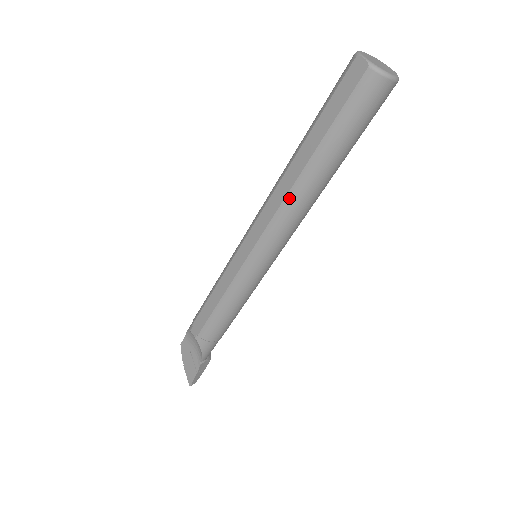
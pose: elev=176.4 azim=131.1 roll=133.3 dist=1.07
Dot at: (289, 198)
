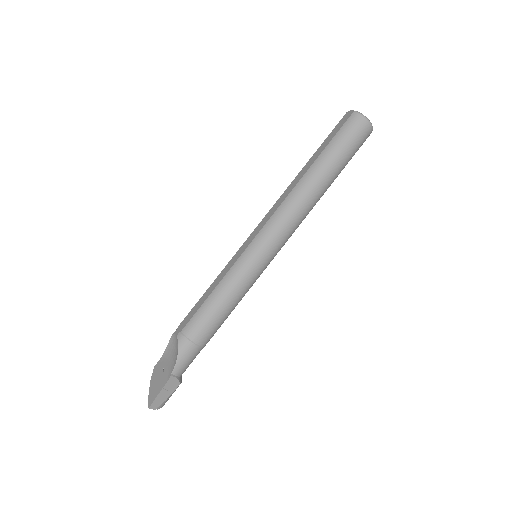
Dot at: (293, 192)
